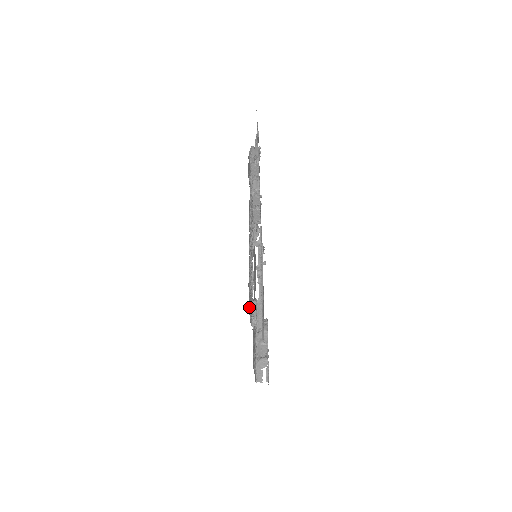
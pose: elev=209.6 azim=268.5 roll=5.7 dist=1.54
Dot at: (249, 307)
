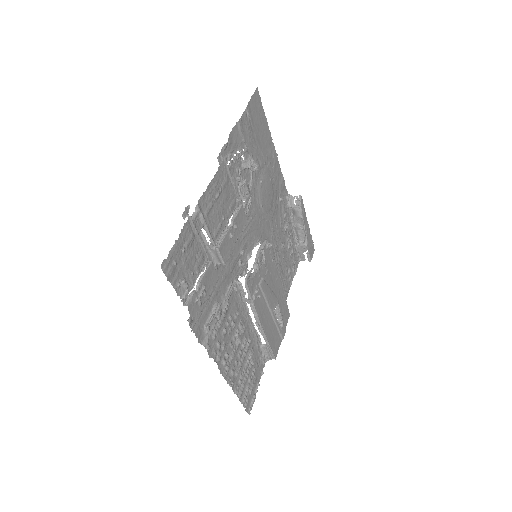
Dot at: (257, 377)
